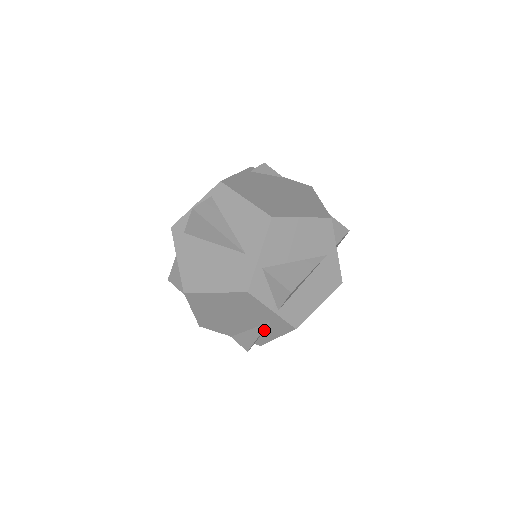
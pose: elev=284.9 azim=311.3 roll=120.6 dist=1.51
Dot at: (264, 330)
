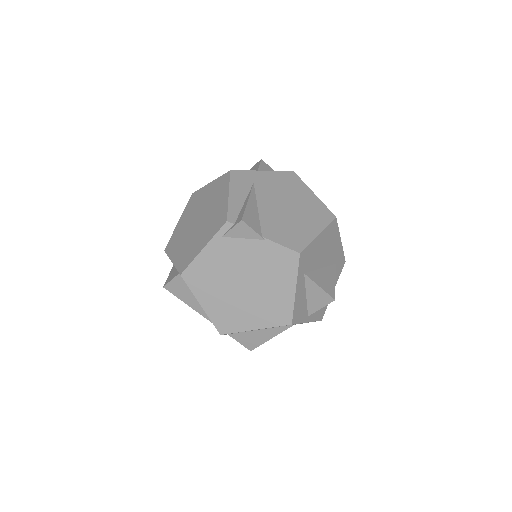
Dot at: occluded
